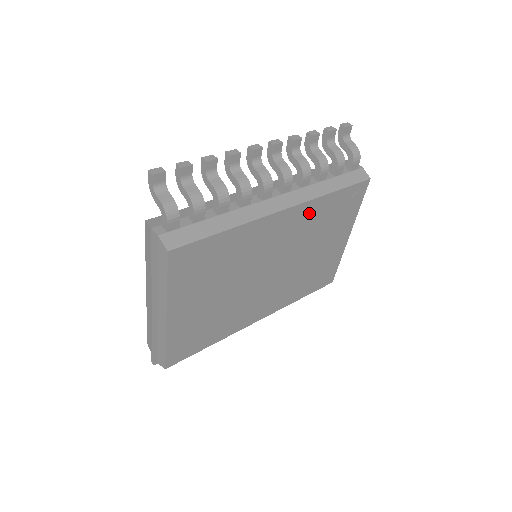
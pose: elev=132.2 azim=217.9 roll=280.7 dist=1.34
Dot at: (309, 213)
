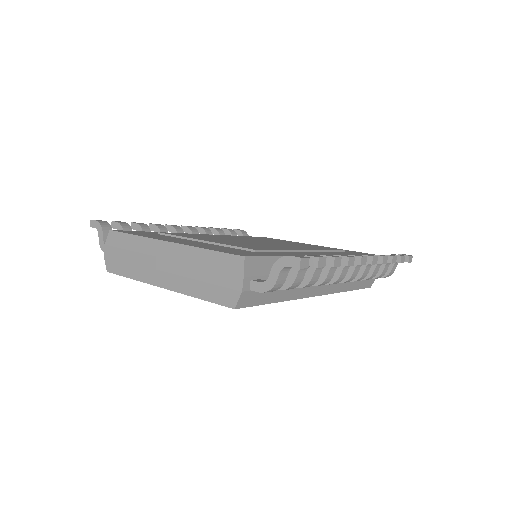
Dot at: occluded
